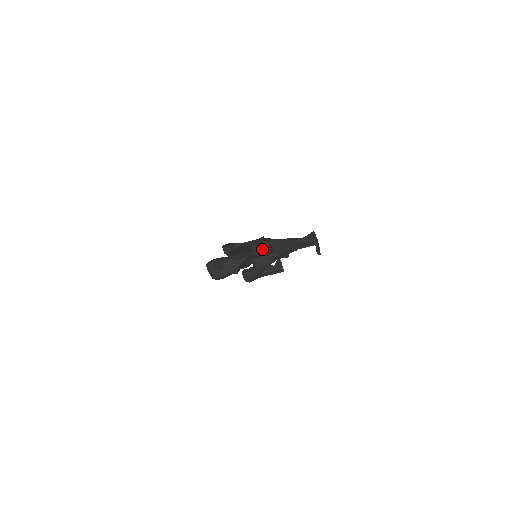
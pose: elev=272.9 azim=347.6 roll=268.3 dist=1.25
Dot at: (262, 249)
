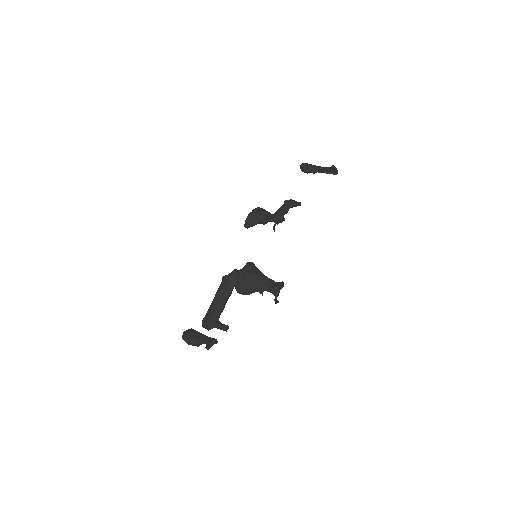
Dot at: (206, 346)
